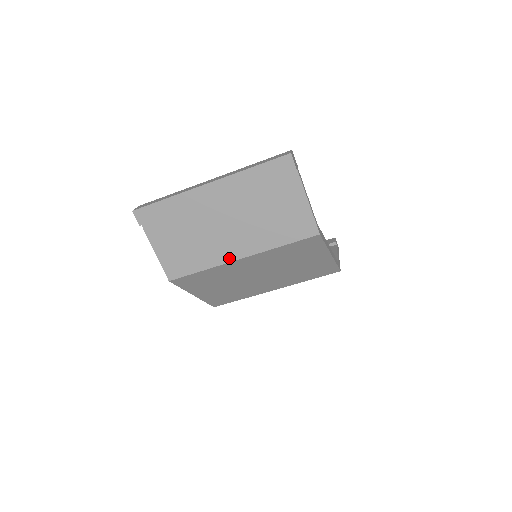
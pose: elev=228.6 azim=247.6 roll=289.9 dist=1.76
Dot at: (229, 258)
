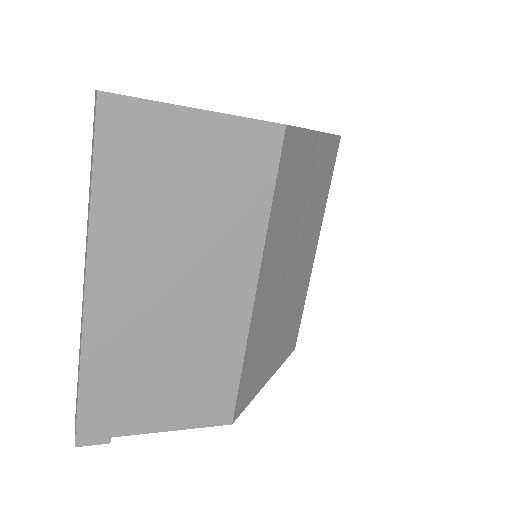
Dot at: (245, 310)
